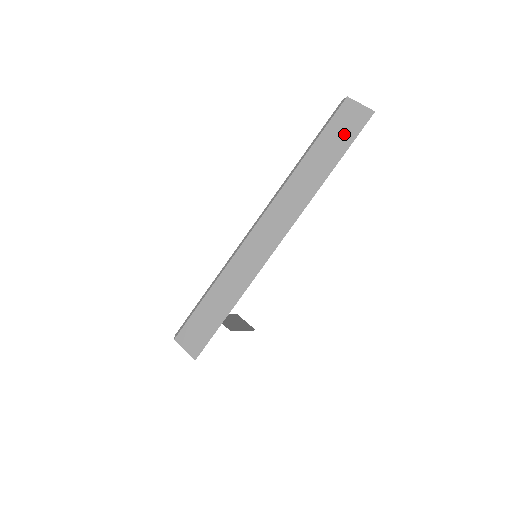
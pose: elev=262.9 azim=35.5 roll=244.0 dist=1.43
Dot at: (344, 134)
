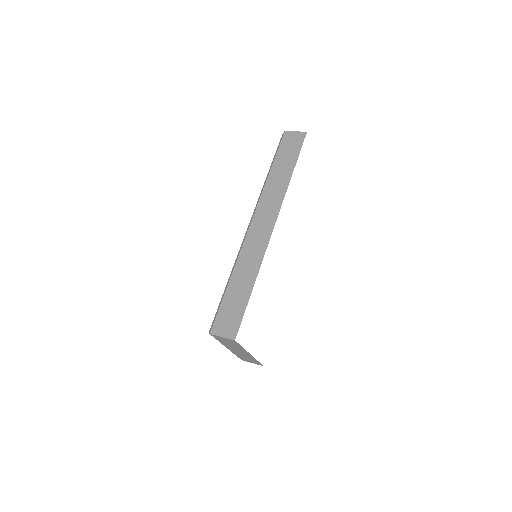
Dot at: (292, 150)
